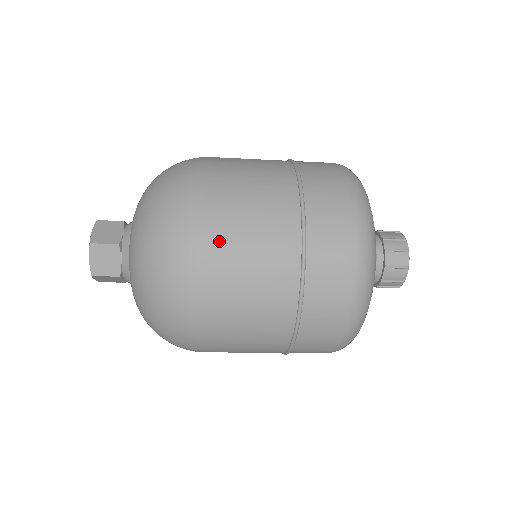
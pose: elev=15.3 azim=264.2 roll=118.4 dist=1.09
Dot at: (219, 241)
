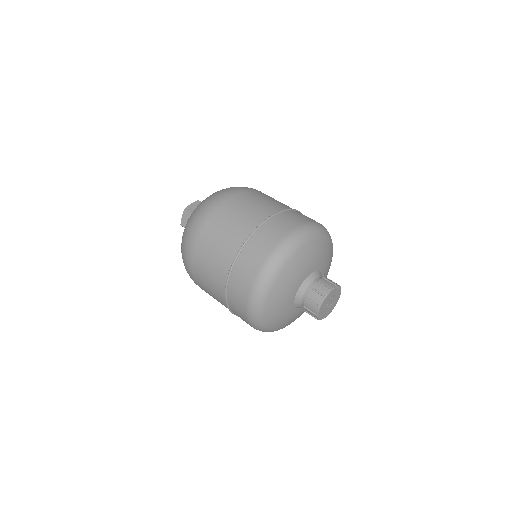
Dot at: (208, 230)
